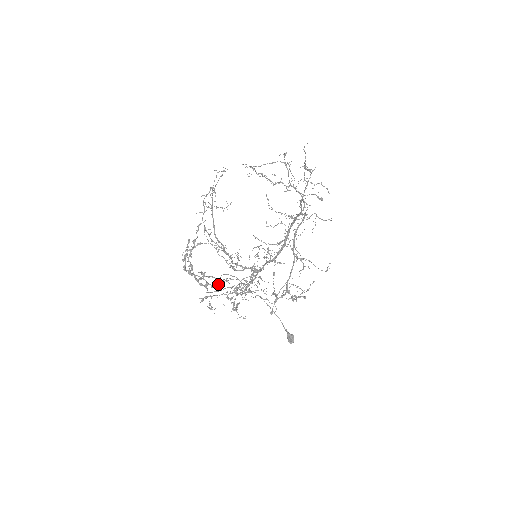
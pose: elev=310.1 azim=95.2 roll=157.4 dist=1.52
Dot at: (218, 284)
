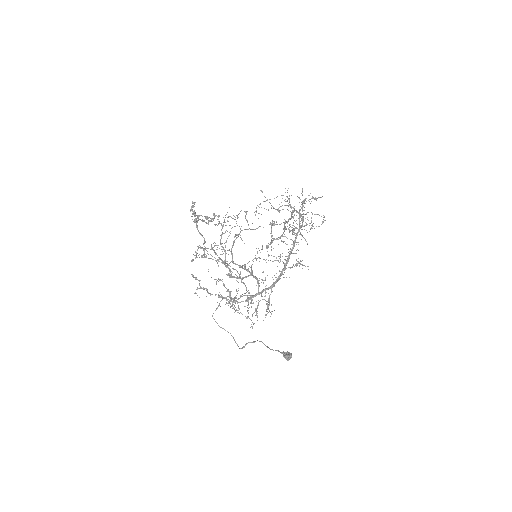
Dot at: occluded
